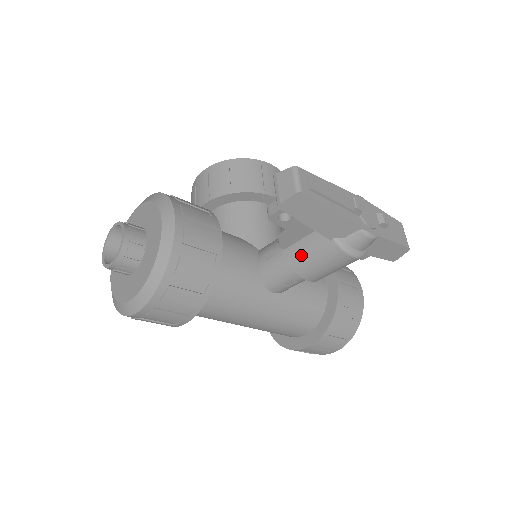
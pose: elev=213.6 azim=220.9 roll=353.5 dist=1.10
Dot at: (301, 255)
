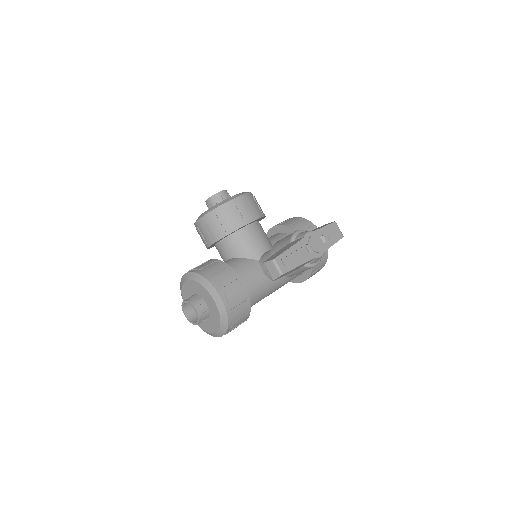
Dot at: occluded
